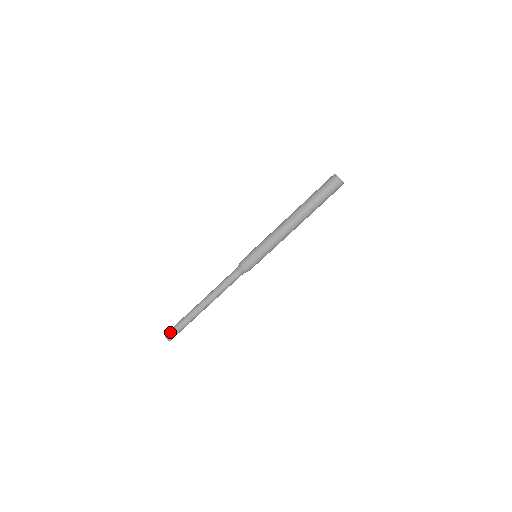
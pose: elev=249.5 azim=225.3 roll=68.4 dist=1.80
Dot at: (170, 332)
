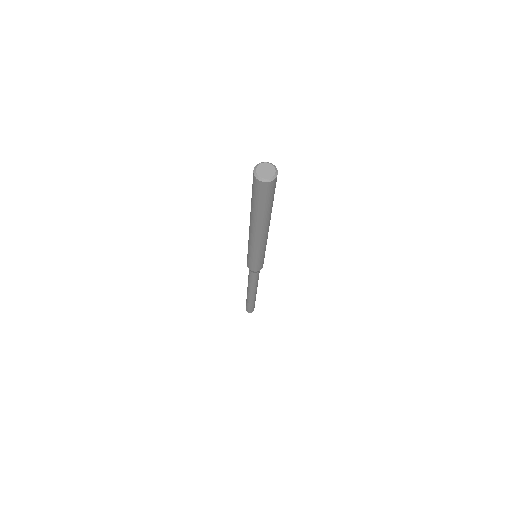
Dot at: occluded
